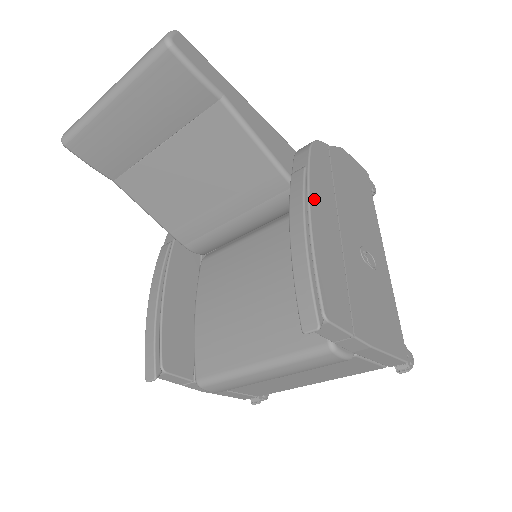
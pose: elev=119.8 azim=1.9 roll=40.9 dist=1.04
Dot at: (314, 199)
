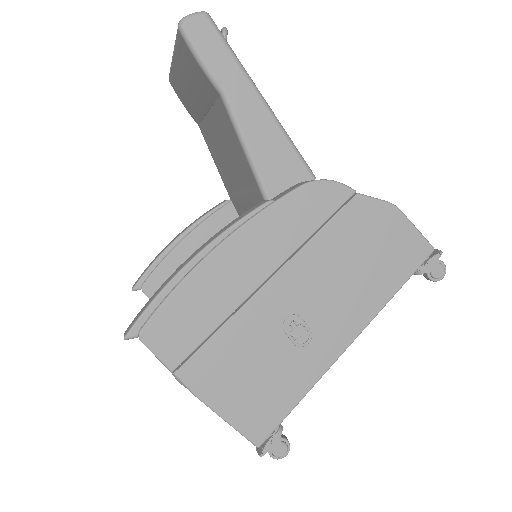
Dot at: (243, 236)
